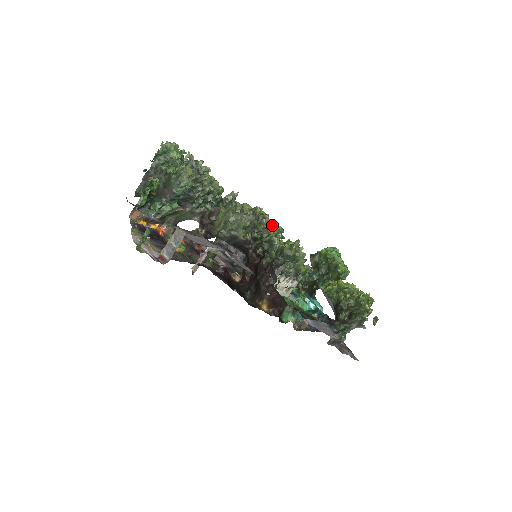
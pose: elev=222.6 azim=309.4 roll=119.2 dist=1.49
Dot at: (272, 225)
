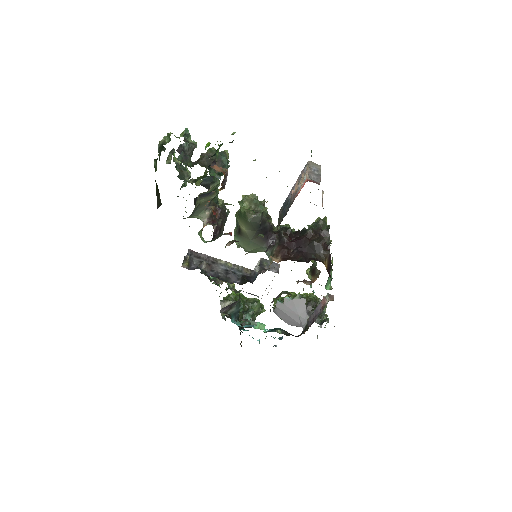
Dot at: occluded
